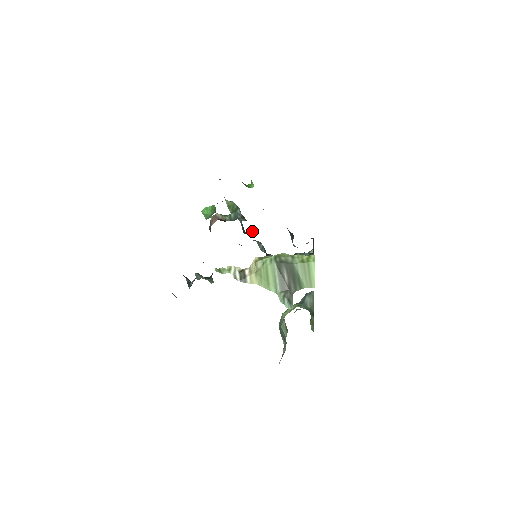
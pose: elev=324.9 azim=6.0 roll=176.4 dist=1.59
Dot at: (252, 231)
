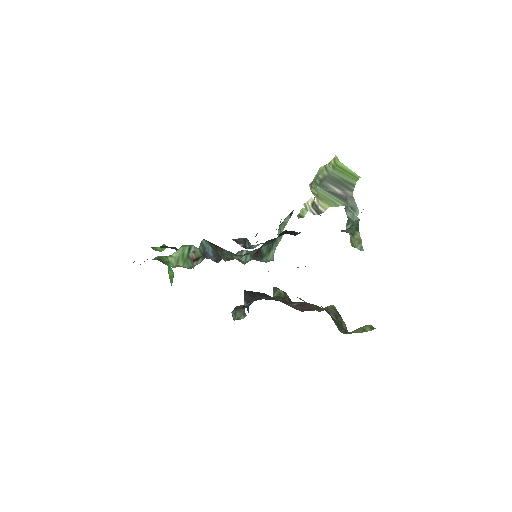
Dot at: occluded
